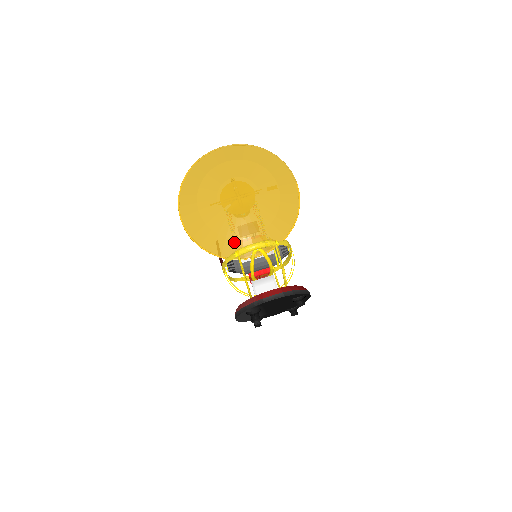
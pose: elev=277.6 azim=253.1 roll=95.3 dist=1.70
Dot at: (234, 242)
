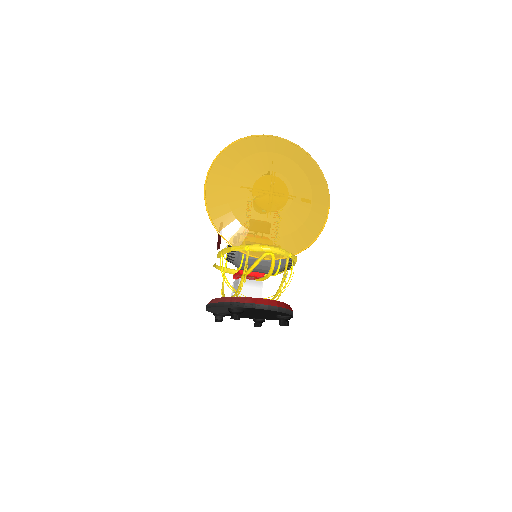
Dot at: (248, 234)
